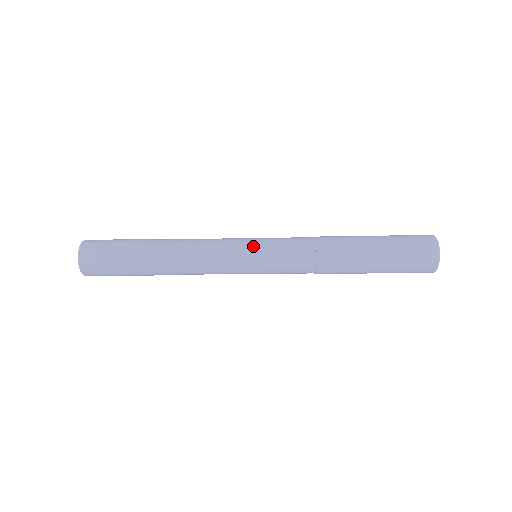
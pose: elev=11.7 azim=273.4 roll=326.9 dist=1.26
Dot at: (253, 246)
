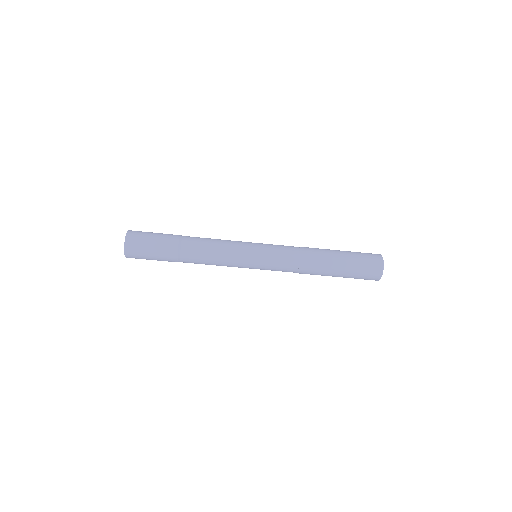
Dot at: (256, 243)
